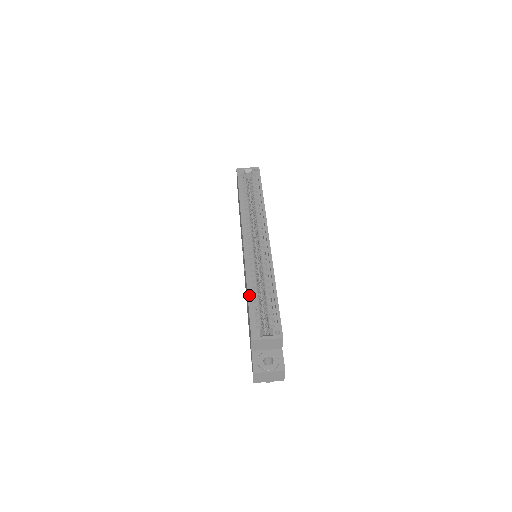
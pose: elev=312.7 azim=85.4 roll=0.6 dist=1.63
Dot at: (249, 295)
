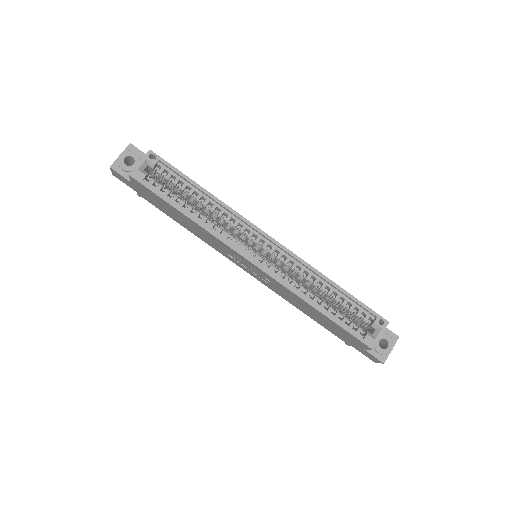
Dot at: (327, 315)
